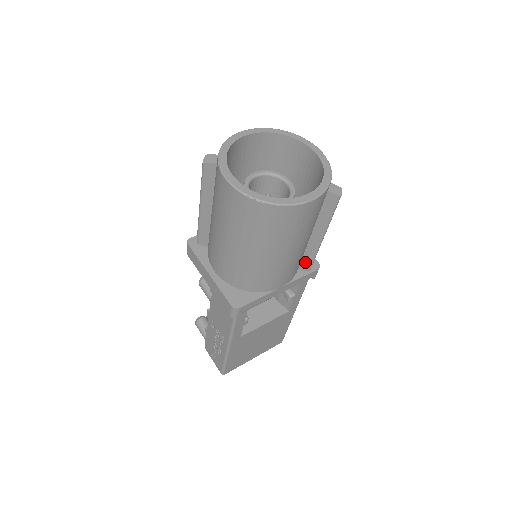
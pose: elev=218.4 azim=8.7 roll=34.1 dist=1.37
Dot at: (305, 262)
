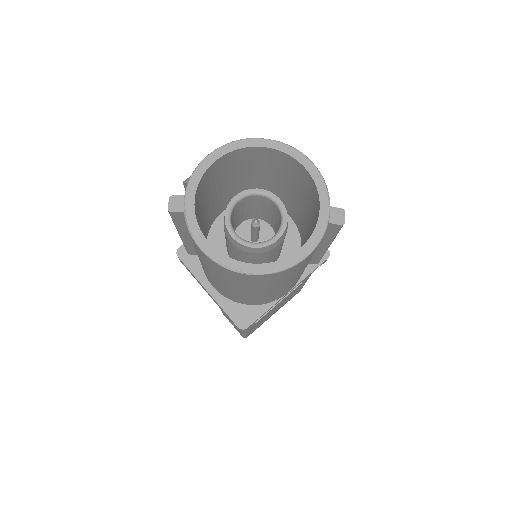
Dot at: (312, 260)
